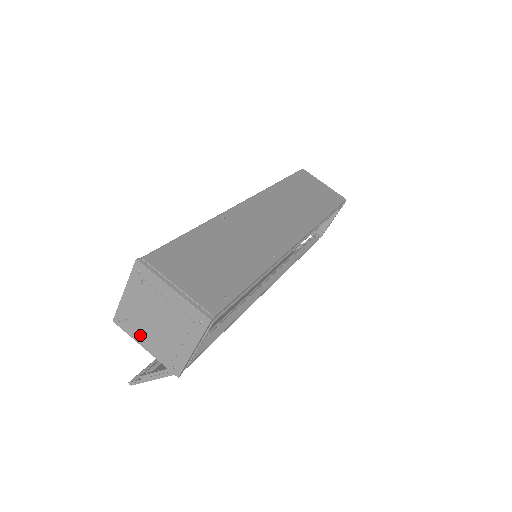
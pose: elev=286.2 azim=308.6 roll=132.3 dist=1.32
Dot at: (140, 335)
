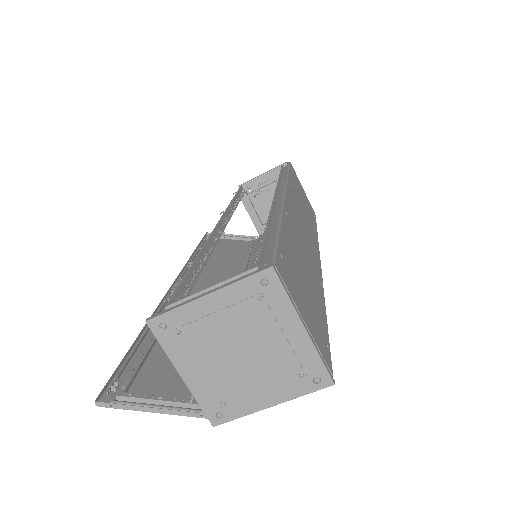
Dot at: (188, 358)
